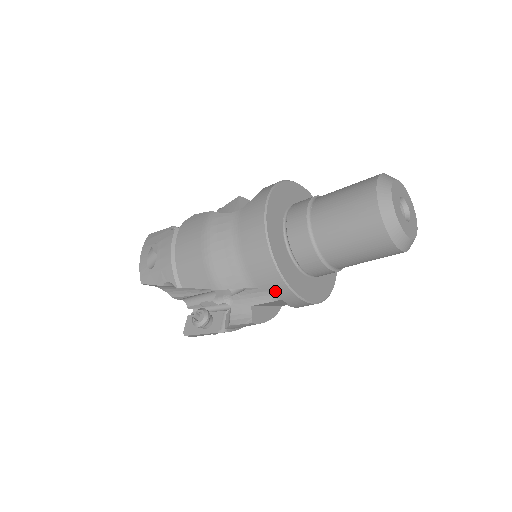
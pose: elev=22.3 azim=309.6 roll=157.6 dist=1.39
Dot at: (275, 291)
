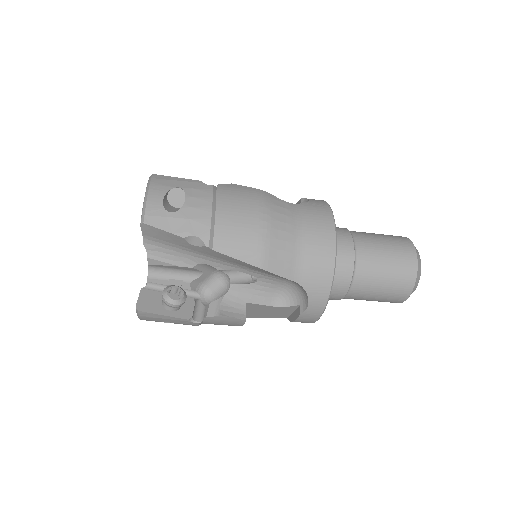
Dot at: (313, 293)
